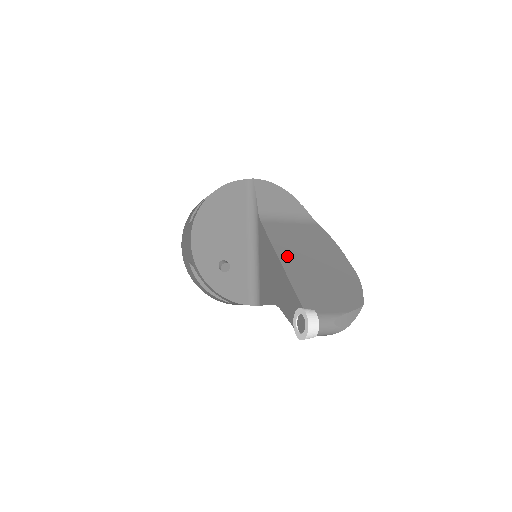
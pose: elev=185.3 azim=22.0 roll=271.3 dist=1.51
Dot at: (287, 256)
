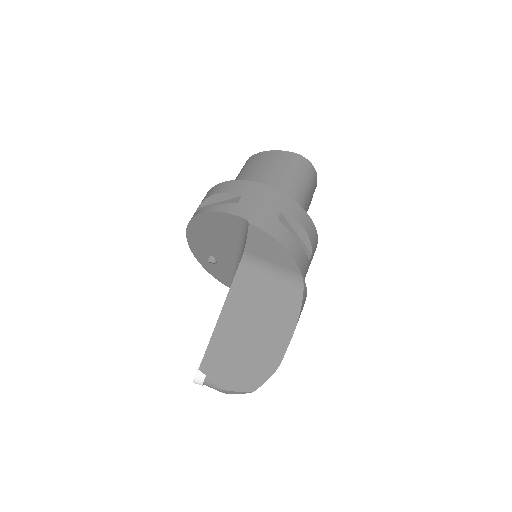
Dot at: (230, 316)
